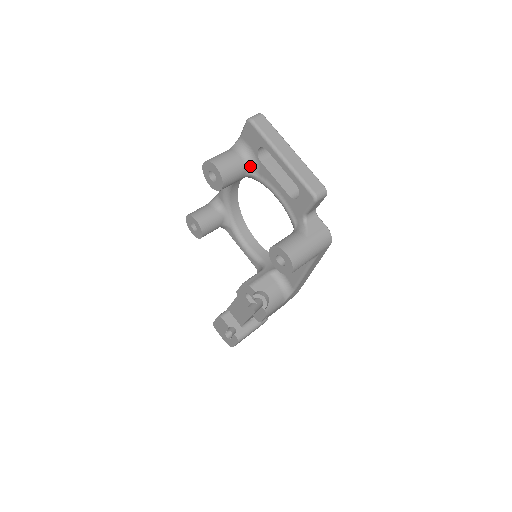
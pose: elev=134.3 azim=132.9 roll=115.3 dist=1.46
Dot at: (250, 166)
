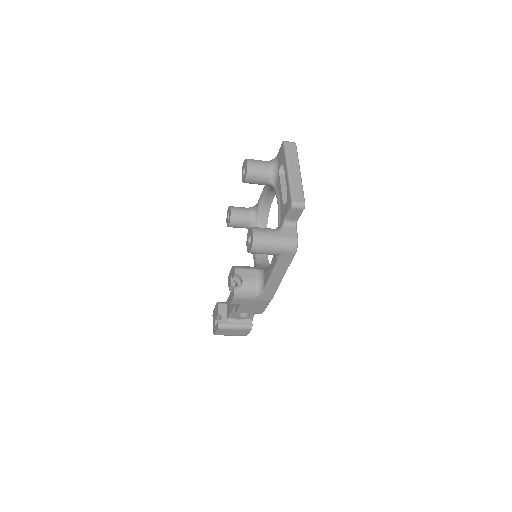
Dot at: (273, 176)
